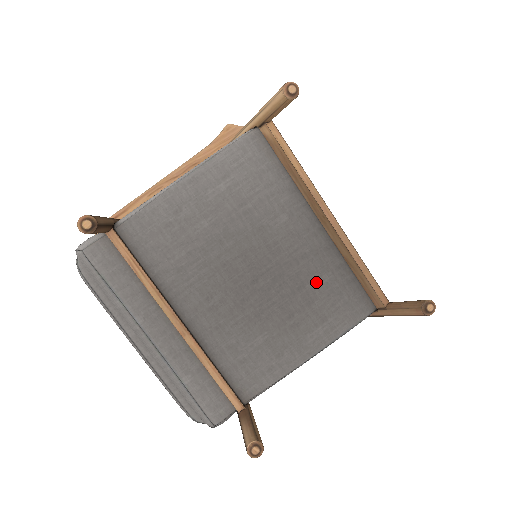
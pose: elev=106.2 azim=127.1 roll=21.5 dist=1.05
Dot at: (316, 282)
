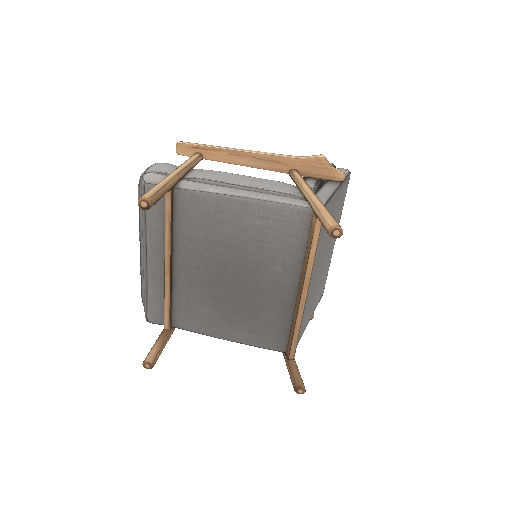
Dot at: (265, 313)
